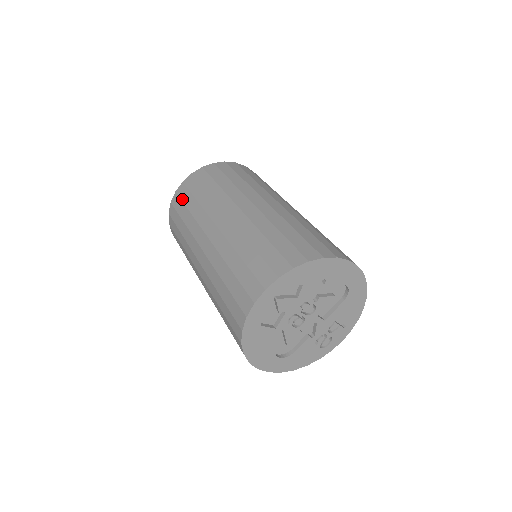
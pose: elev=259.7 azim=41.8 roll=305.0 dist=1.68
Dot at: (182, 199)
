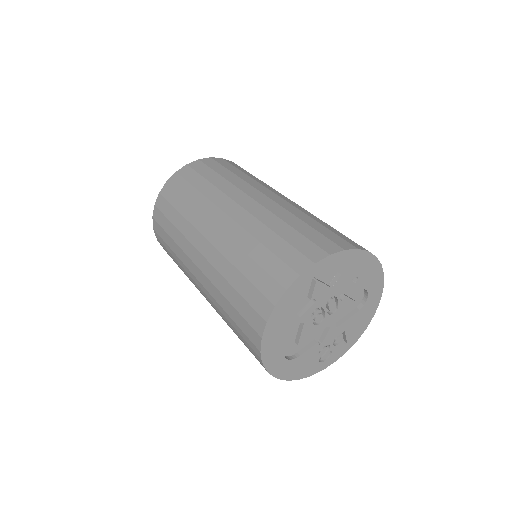
Dot at: (186, 178)
